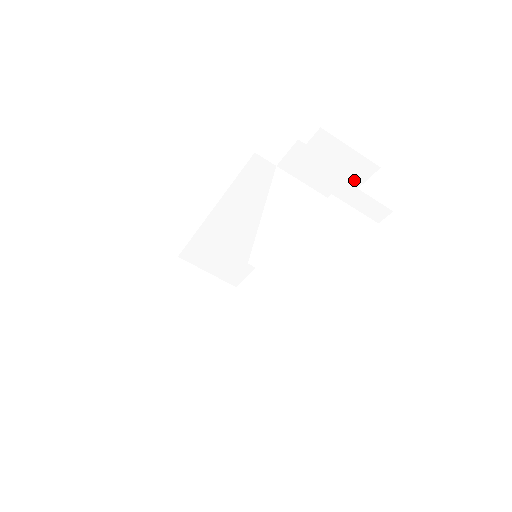
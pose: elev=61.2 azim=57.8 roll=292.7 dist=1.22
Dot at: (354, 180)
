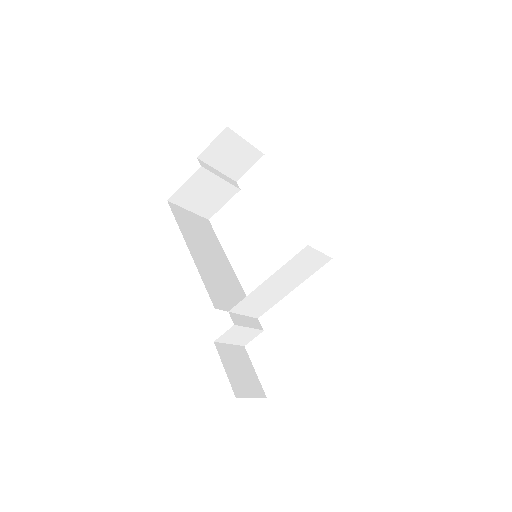
Dot at: occluded
